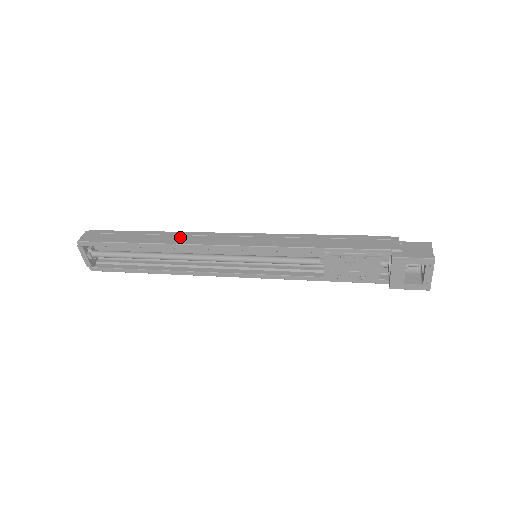
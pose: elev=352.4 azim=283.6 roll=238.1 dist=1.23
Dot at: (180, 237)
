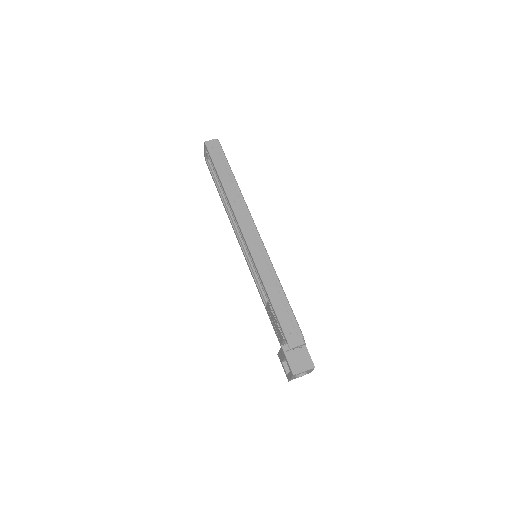
Dot at: (238, 201)
